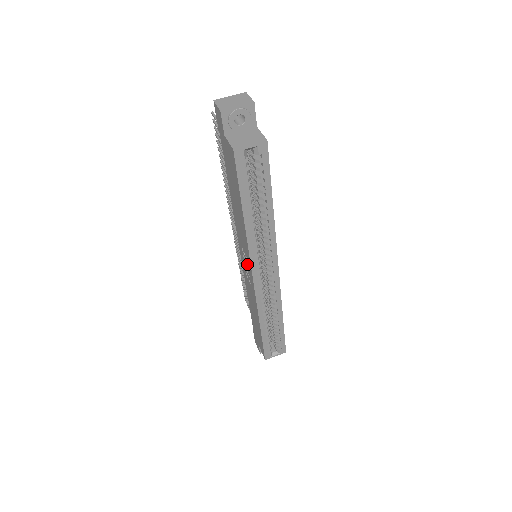
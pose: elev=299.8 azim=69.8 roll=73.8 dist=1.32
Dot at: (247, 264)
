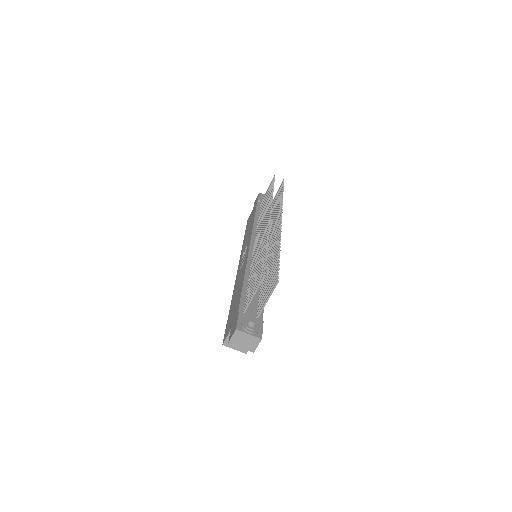
Dot at: (241, 264)
